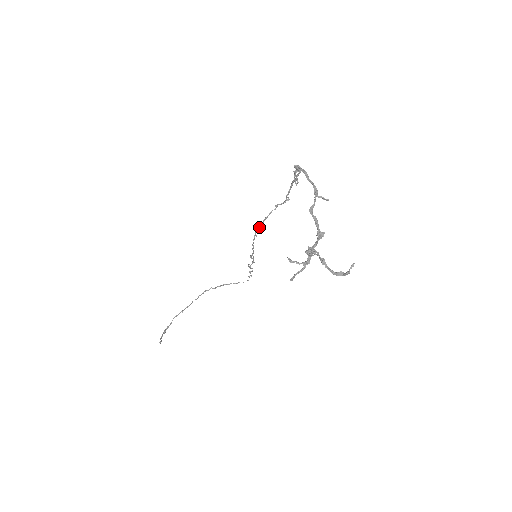
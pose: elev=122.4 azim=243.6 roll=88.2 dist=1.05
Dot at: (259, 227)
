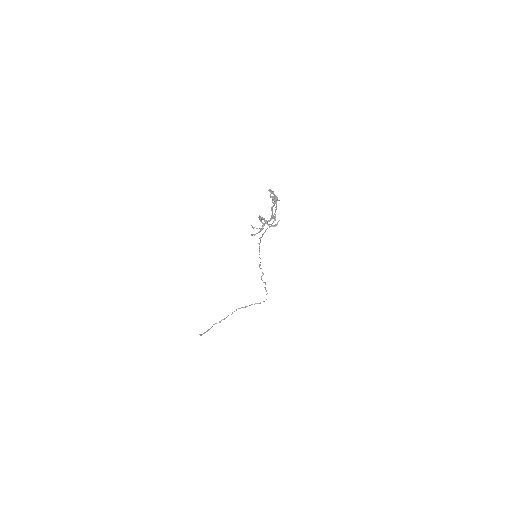
Dot at: (260, 240)
